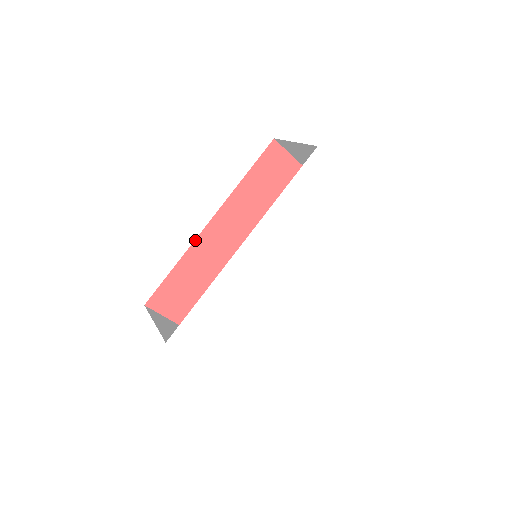
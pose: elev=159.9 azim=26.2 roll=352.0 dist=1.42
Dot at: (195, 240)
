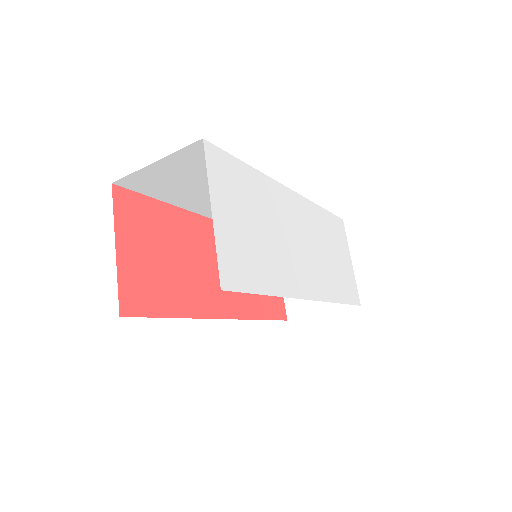
Dot at: (193, 213)
